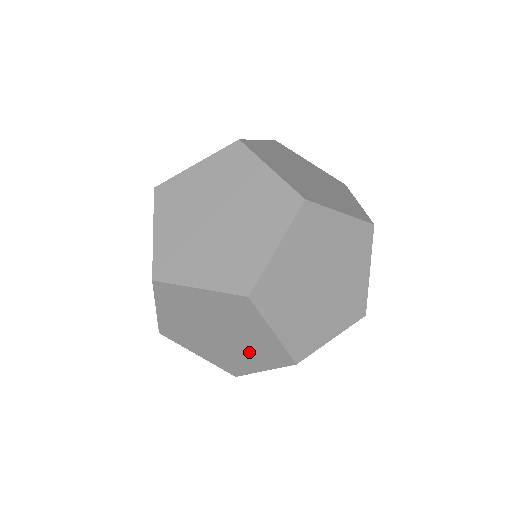
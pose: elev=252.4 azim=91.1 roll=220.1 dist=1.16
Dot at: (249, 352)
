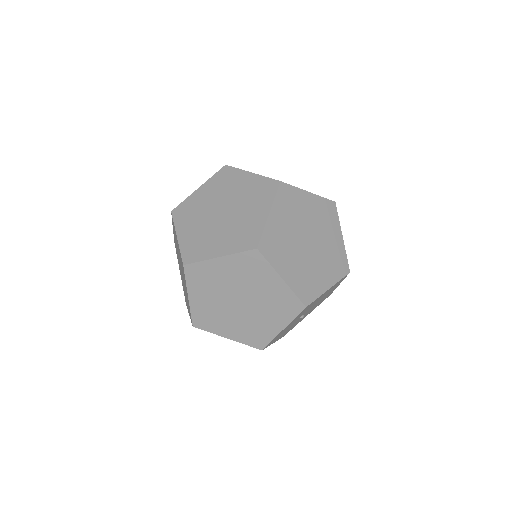
Dot at: (186, 296)
